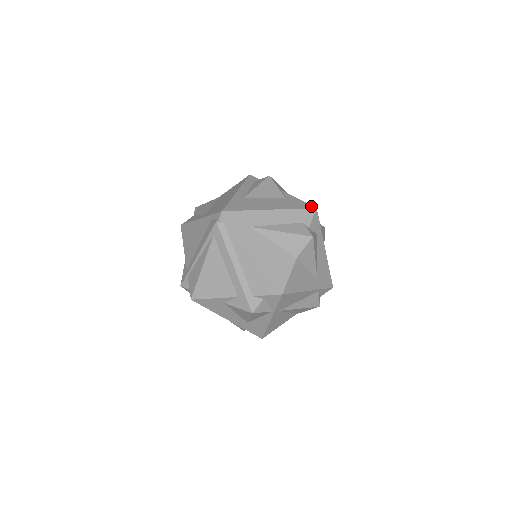
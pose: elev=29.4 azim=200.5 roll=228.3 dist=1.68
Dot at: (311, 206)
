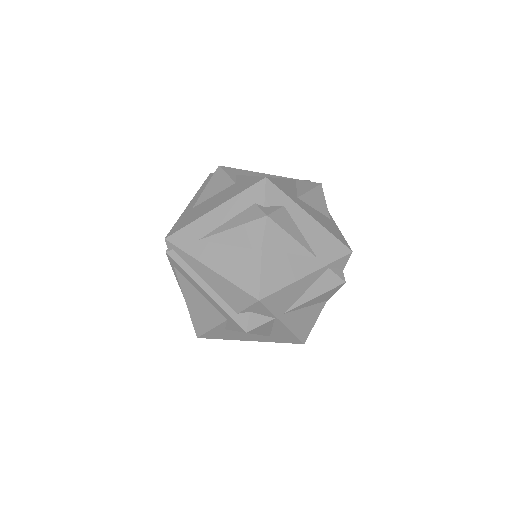
Dot at: (260, 178)
